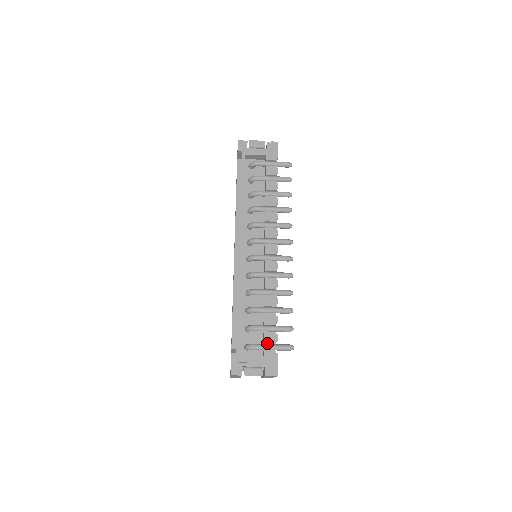
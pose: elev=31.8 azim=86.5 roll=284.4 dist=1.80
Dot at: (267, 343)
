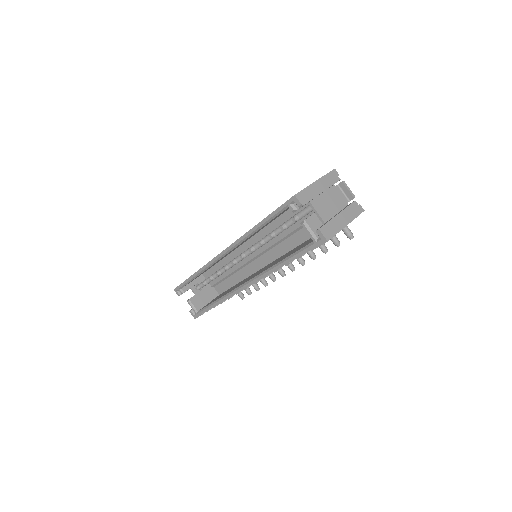
Dot at: occluded
